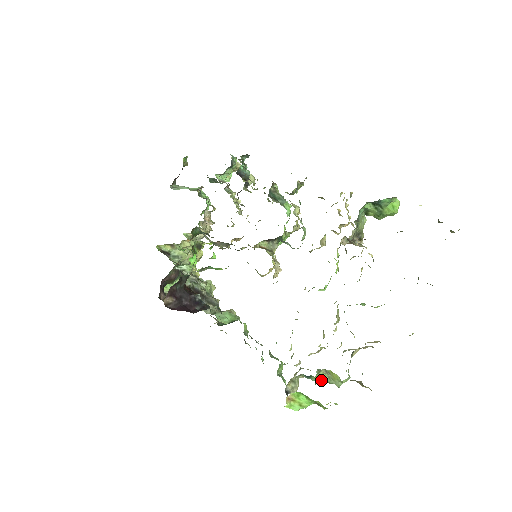
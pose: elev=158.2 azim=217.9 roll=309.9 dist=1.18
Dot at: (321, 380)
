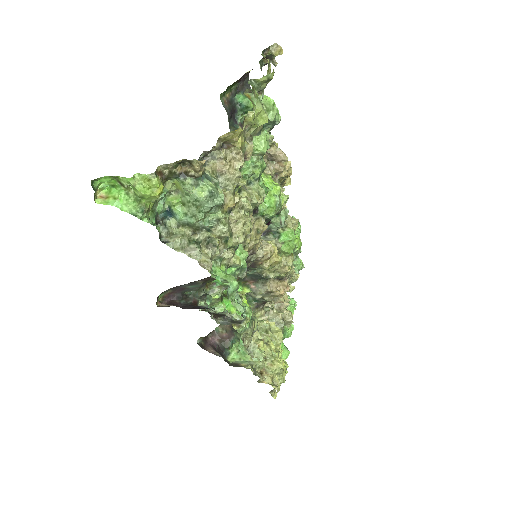
Dot at: (162, 193)
